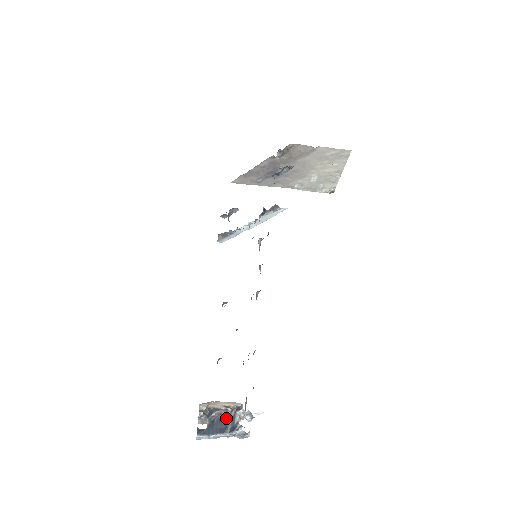
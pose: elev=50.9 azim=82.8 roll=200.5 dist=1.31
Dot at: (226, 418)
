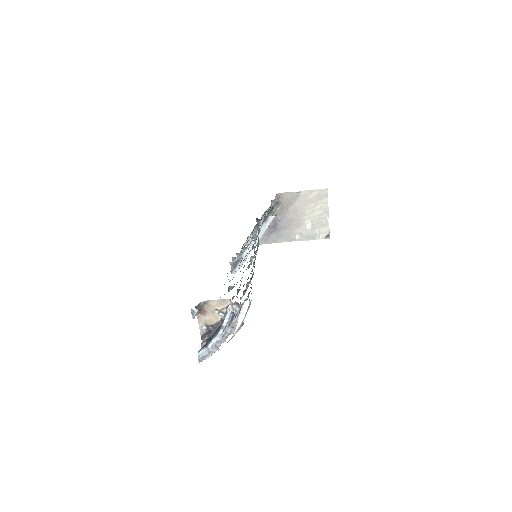
Dot at: occluded
